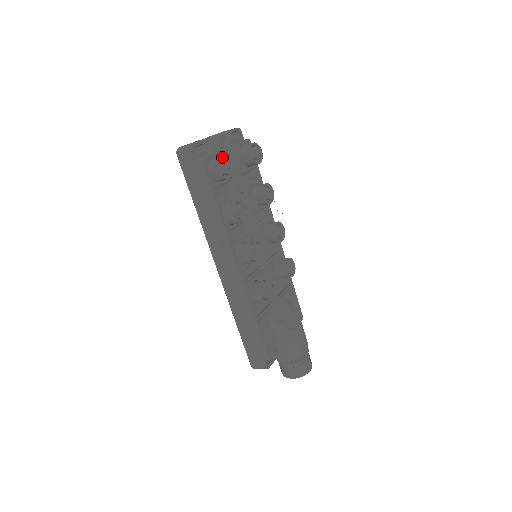
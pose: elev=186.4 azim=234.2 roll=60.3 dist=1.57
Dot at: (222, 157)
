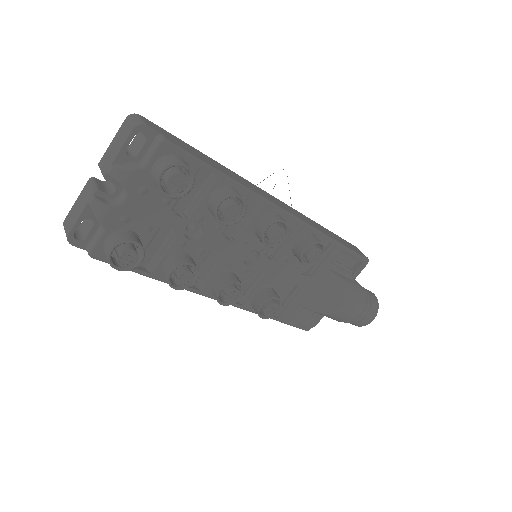
Dot at: (110, 252)
